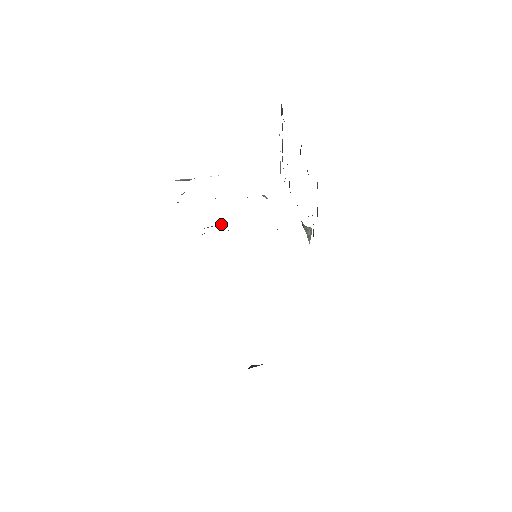
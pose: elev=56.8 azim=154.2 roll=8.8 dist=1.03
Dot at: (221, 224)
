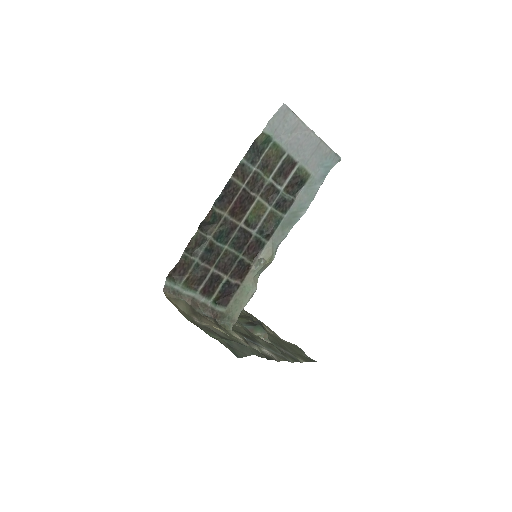
Dot at: occluded
